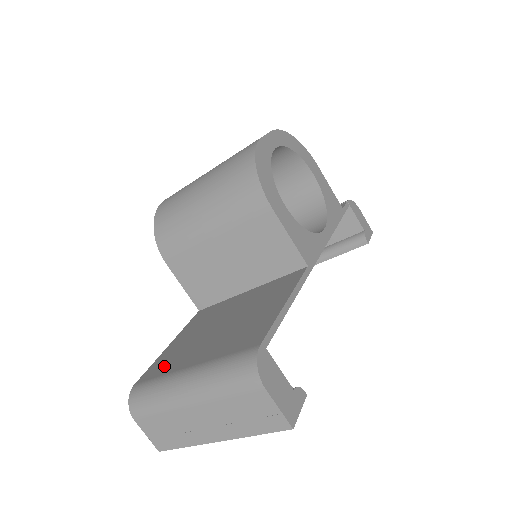
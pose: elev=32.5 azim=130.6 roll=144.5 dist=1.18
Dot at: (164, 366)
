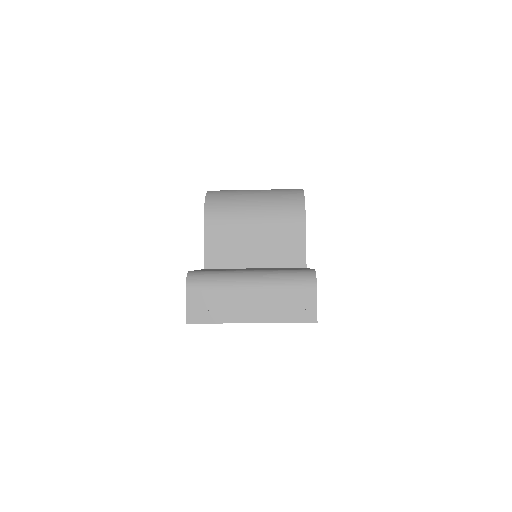
Dot at: (215, 270)
